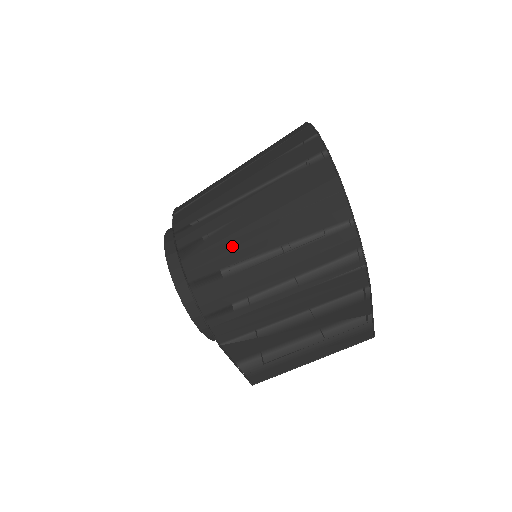
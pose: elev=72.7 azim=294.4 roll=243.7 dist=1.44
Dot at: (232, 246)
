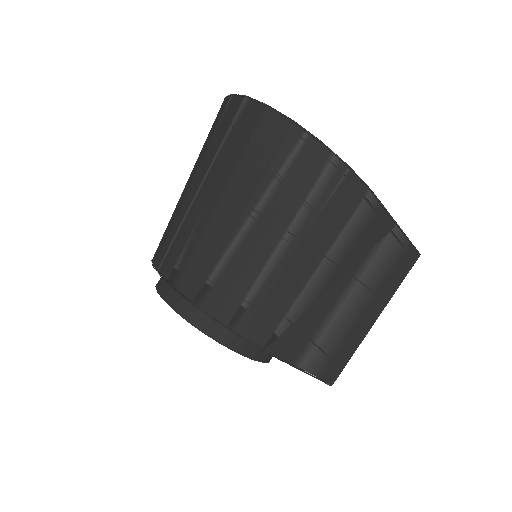
Dot at: (212, 238)
